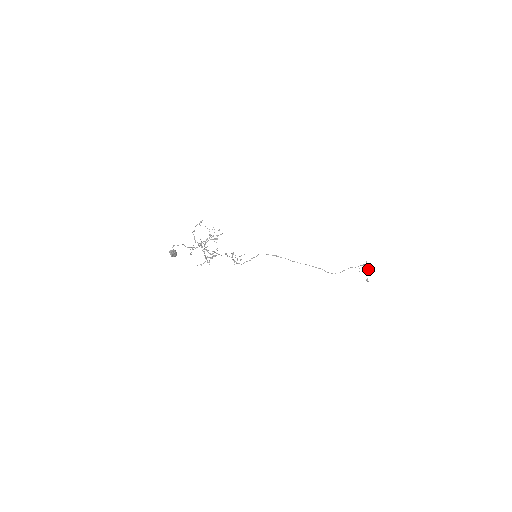
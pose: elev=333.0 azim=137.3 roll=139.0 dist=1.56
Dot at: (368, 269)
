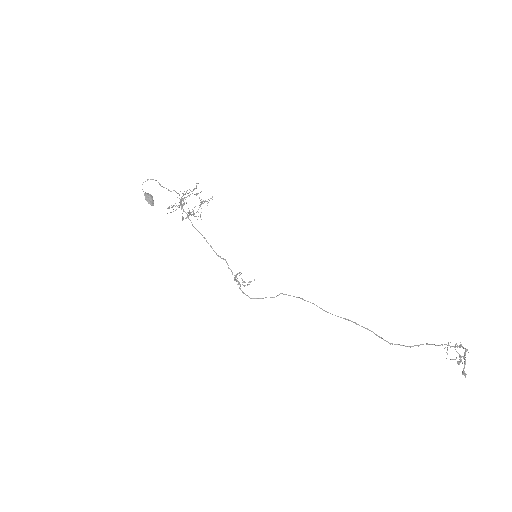
Dot at: occluded
